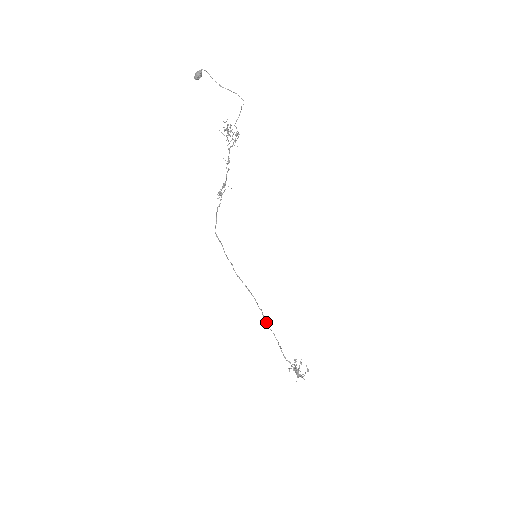
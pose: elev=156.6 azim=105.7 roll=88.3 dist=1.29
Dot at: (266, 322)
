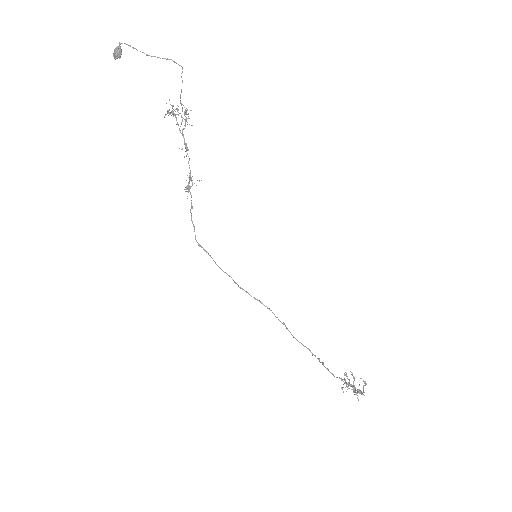
Dot at: occluded
